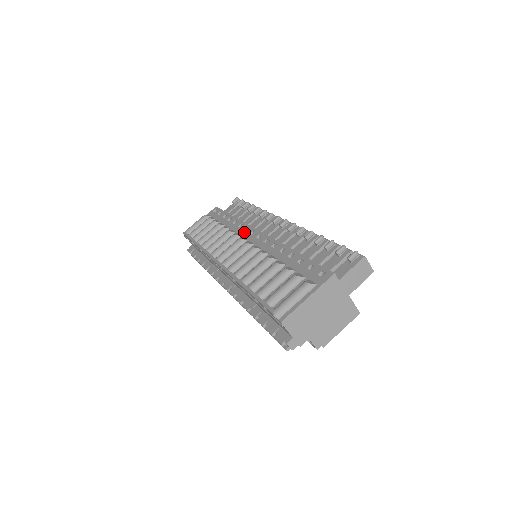
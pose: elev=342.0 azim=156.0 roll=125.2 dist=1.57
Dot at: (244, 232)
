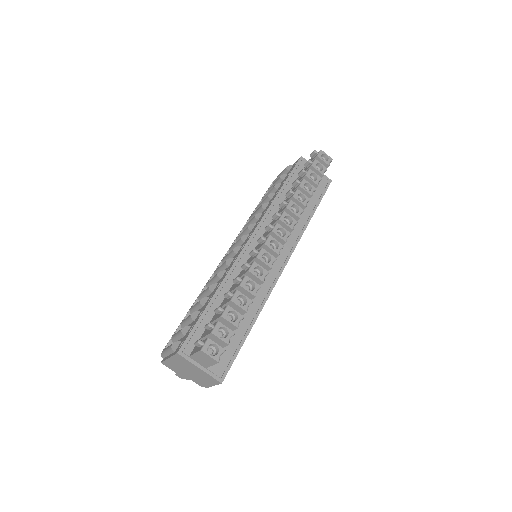
Dot at: (254, 227)
